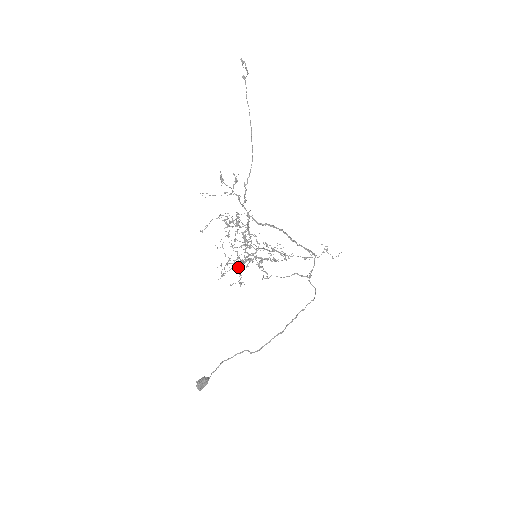
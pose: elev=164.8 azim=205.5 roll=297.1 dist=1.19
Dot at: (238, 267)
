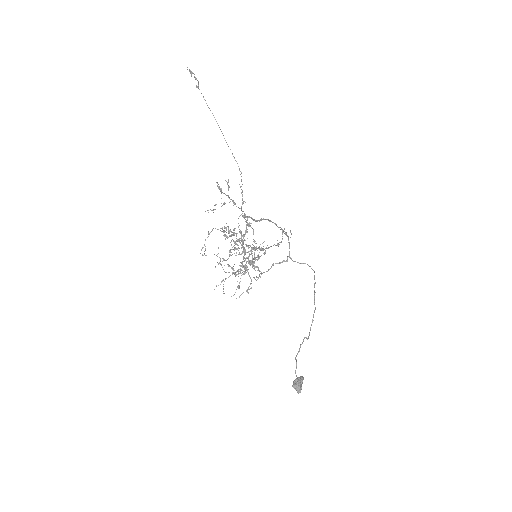
Dot at: (248, 273)
